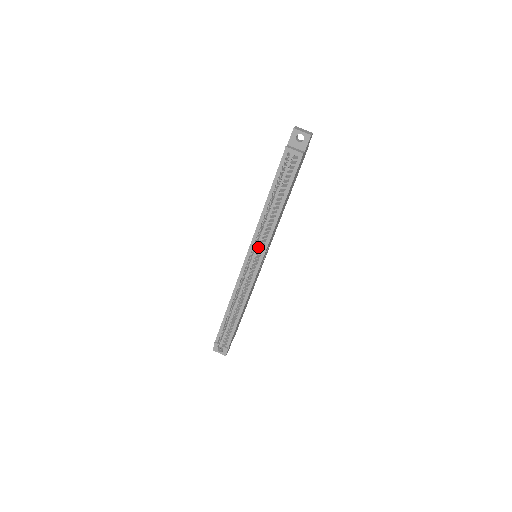
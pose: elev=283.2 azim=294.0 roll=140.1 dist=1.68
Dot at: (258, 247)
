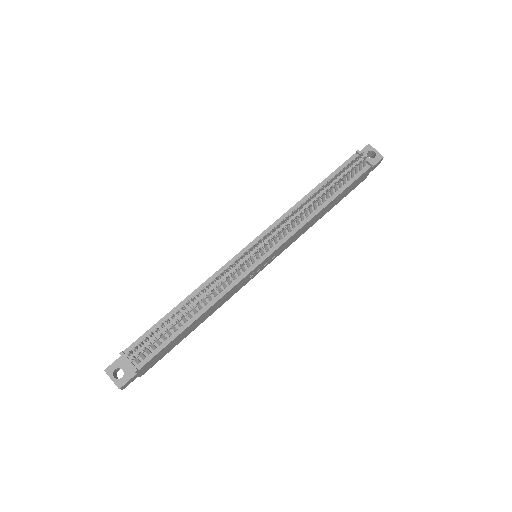
Dot at: (280, 229)
